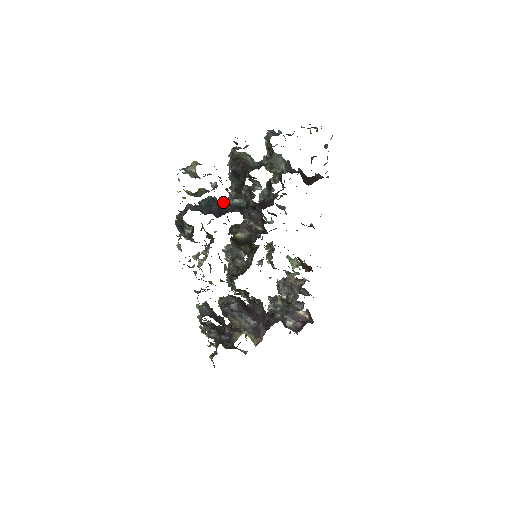
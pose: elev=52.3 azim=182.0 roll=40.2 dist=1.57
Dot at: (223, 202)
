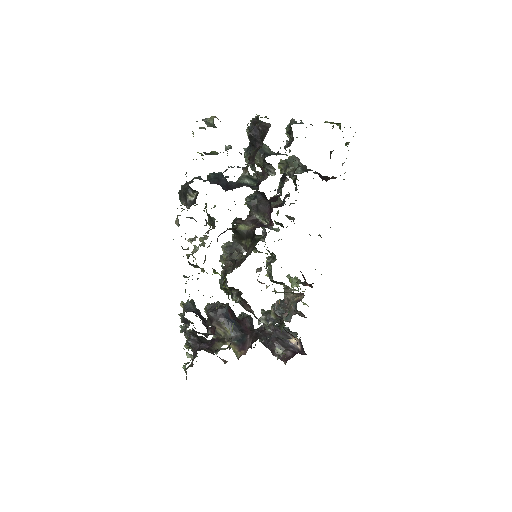
Dot at: occluded
